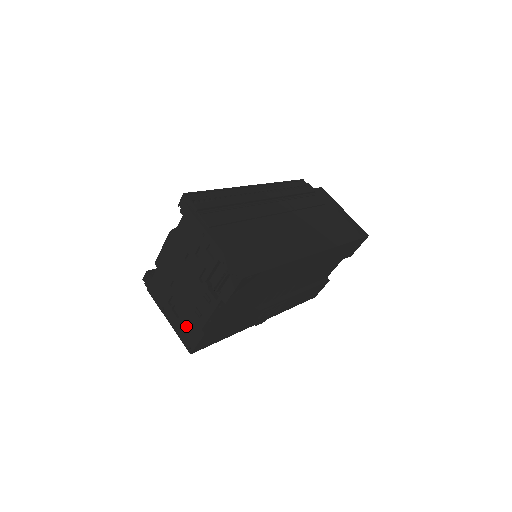
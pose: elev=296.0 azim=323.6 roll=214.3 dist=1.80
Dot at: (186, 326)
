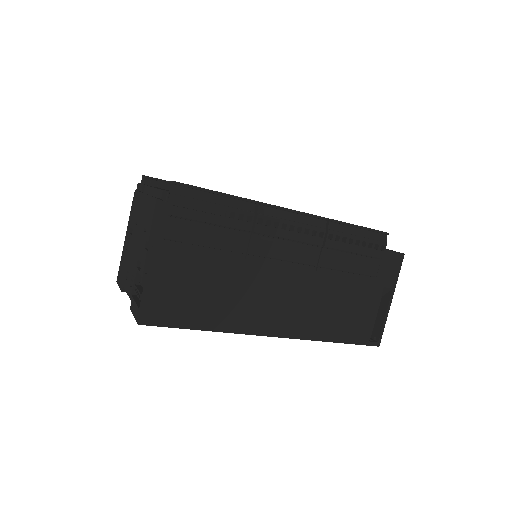
Dot at: (124, 264)
